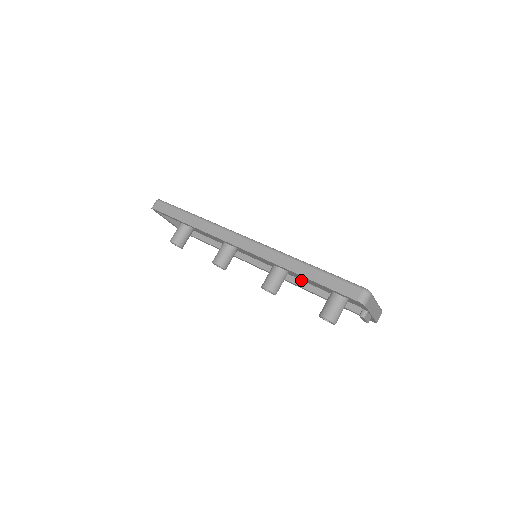
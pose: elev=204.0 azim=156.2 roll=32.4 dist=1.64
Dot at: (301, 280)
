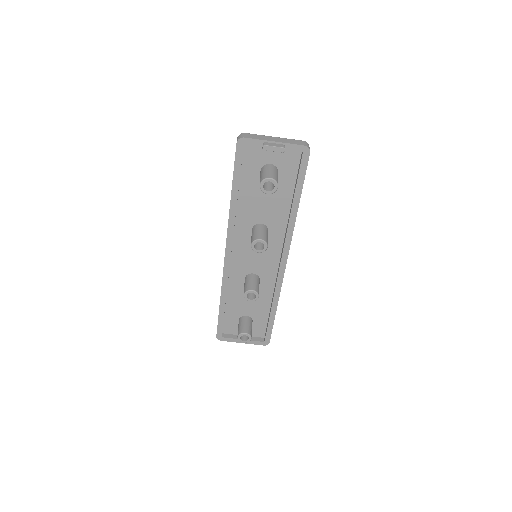
Dot at: (287, 224)
